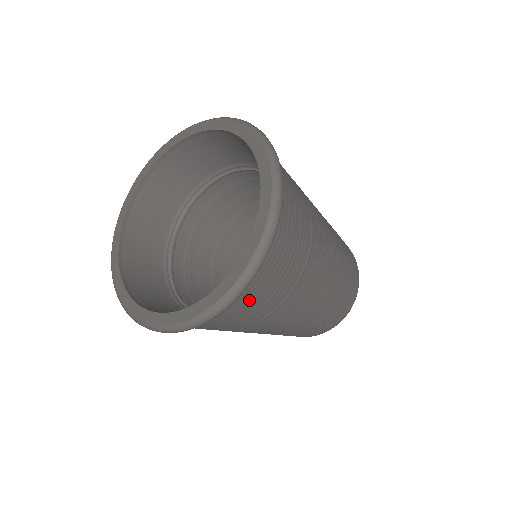
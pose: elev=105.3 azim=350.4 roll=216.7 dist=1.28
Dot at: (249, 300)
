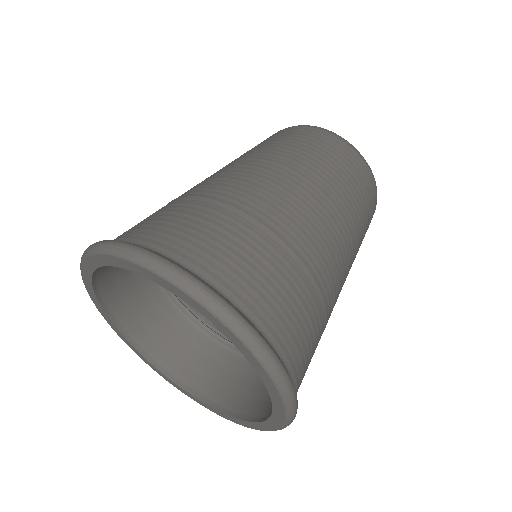
Dot at: occluded
